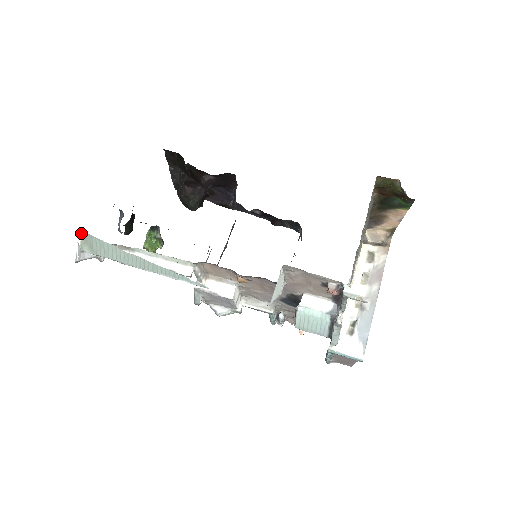
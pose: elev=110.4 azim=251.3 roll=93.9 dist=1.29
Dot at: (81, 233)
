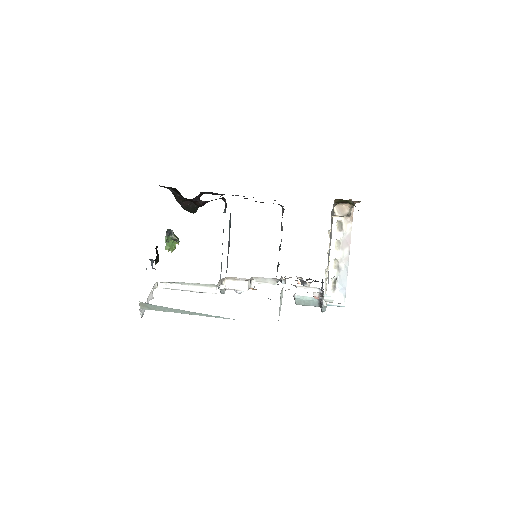
Dot at: (139, 303)
